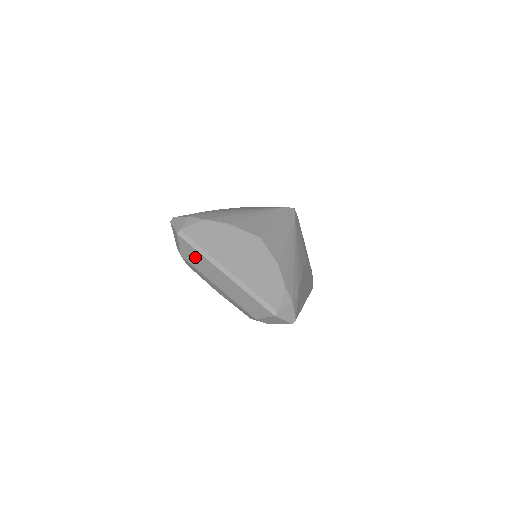
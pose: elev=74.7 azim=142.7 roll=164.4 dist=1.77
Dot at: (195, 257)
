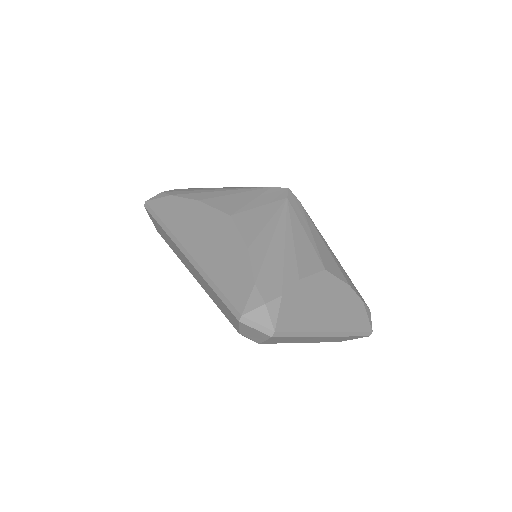
Dot at: (287, 340)
